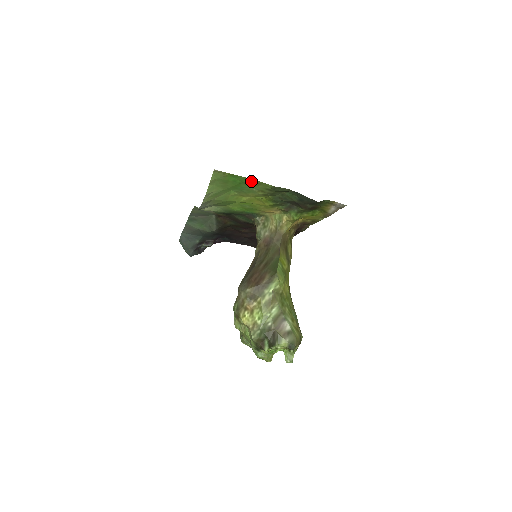
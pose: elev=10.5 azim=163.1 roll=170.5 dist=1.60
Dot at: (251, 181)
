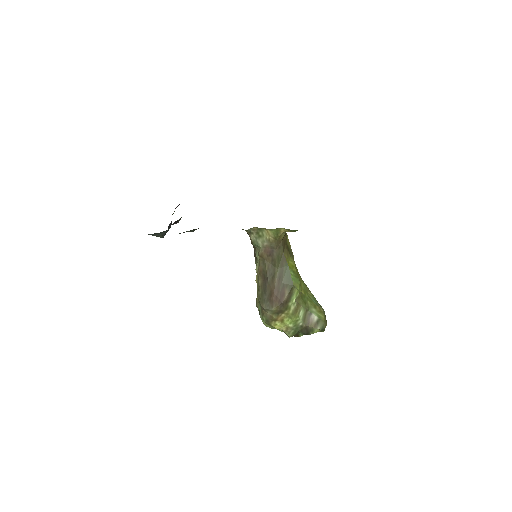
Dot at: occluded
